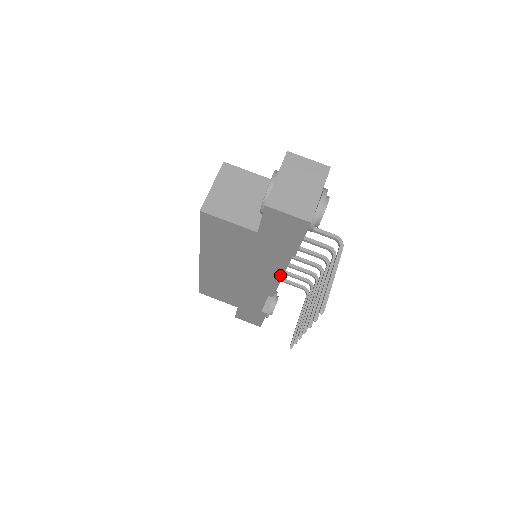
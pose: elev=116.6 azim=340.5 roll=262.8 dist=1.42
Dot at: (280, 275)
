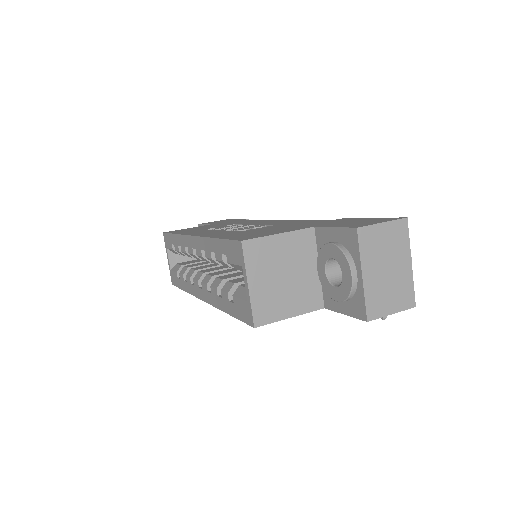
Dot at: occluded
